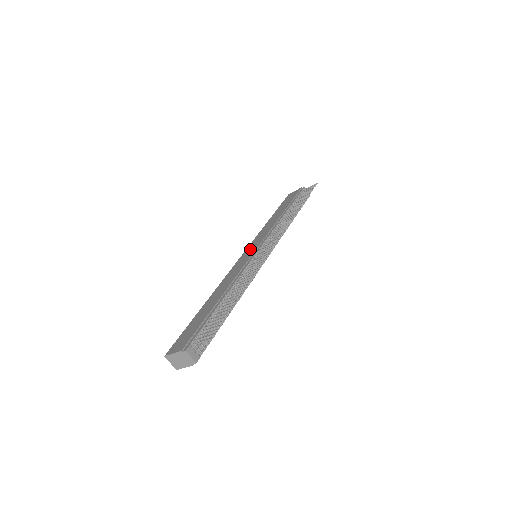
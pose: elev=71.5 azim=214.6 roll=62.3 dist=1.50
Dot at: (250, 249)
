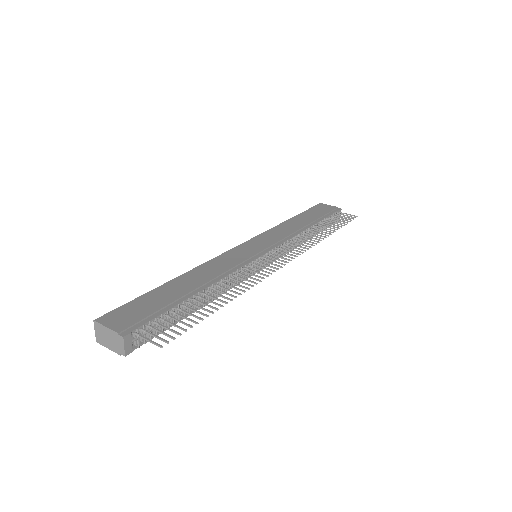
Dot at: (255, 244)
